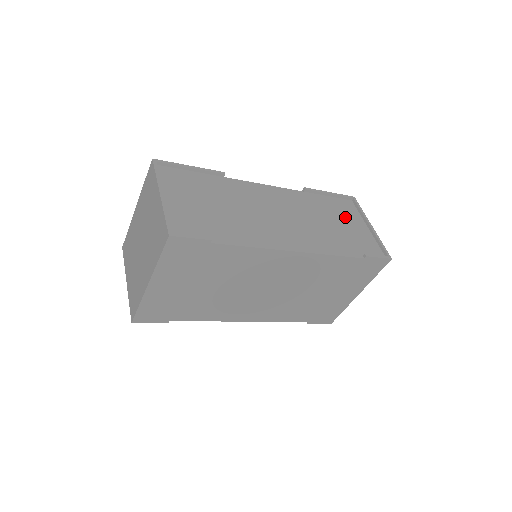
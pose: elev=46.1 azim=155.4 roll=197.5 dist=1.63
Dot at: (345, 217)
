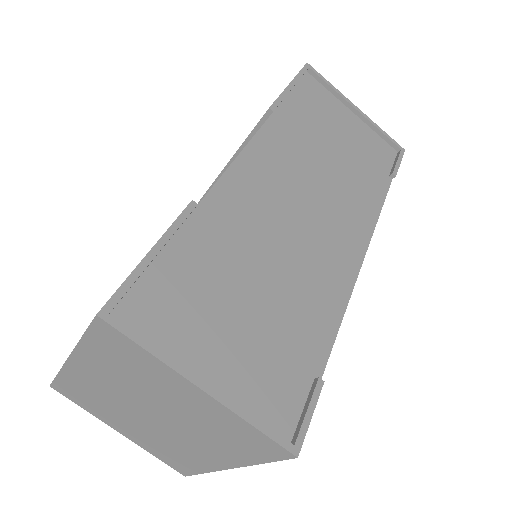
Dot at: (330, 119)
